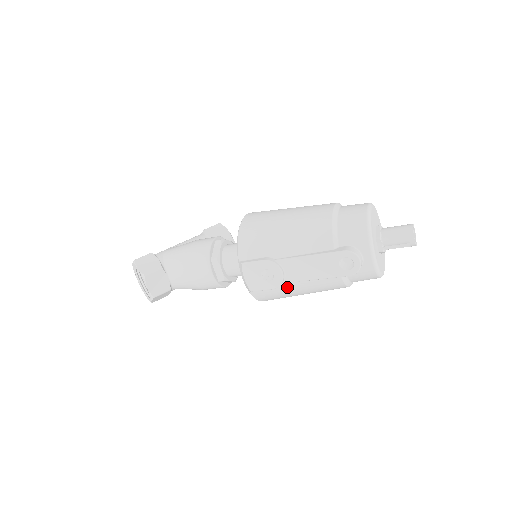
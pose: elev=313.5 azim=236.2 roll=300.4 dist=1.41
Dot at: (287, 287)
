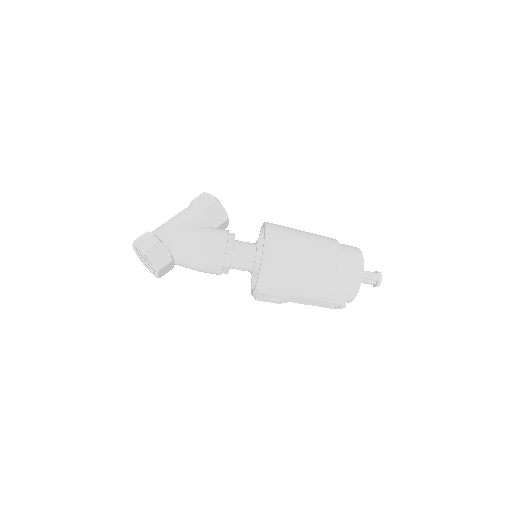
Dot at: occluded
